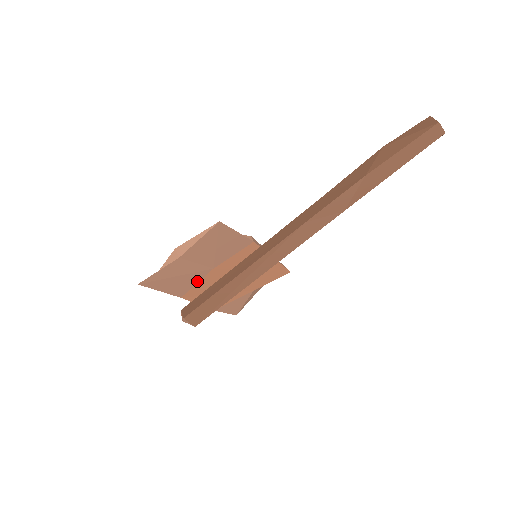
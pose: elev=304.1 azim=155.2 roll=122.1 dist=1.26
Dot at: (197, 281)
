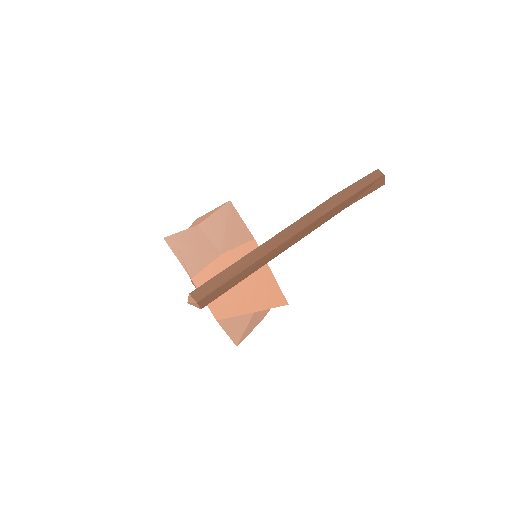
Dot at: (207, 264)
